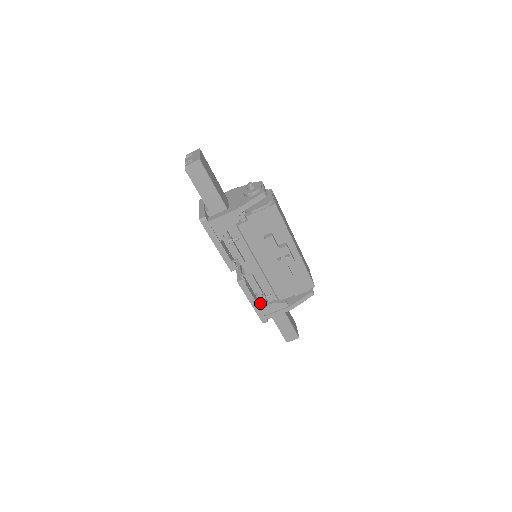
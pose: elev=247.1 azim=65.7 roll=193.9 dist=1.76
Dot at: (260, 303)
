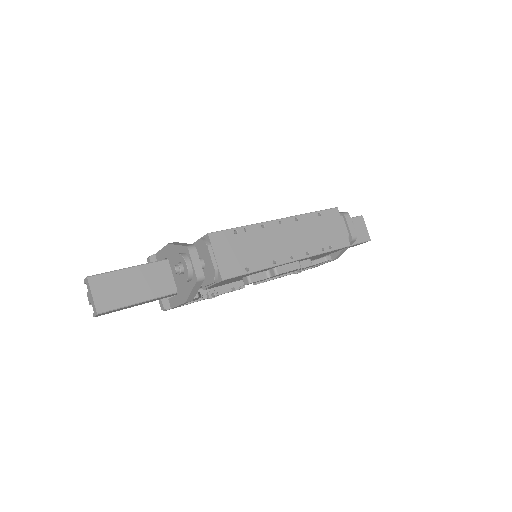
Dot at: occluded
